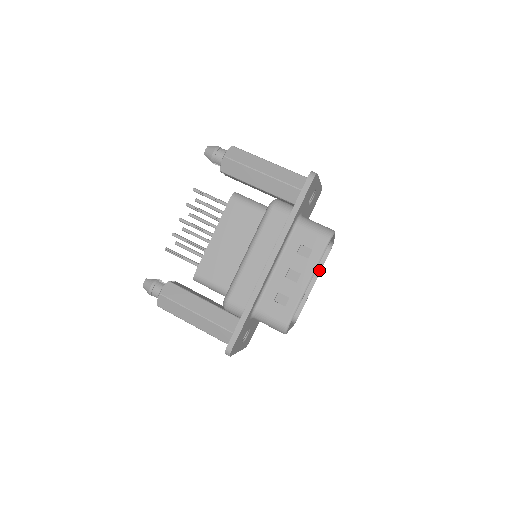
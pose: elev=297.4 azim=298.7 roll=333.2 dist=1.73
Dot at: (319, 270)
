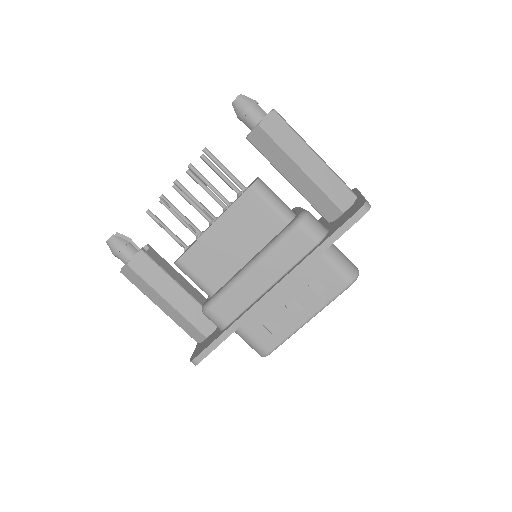
Dot at: occluded
